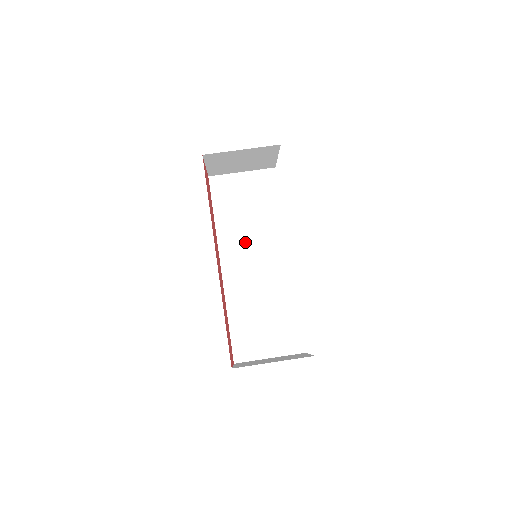
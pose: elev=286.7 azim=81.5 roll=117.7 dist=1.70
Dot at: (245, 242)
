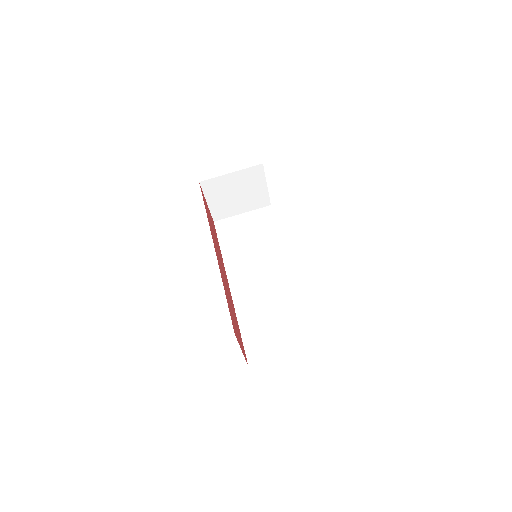
Dot at: (250, 262)
